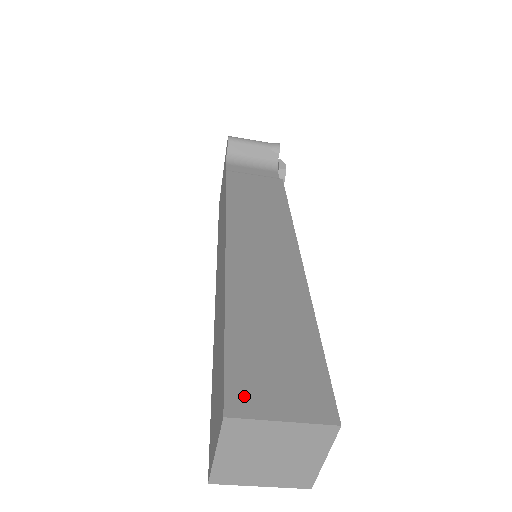
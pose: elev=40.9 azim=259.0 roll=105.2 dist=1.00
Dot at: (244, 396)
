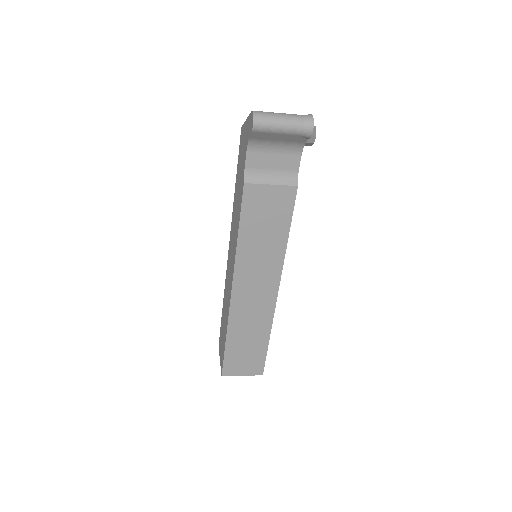
Dot at: (230, 370)
